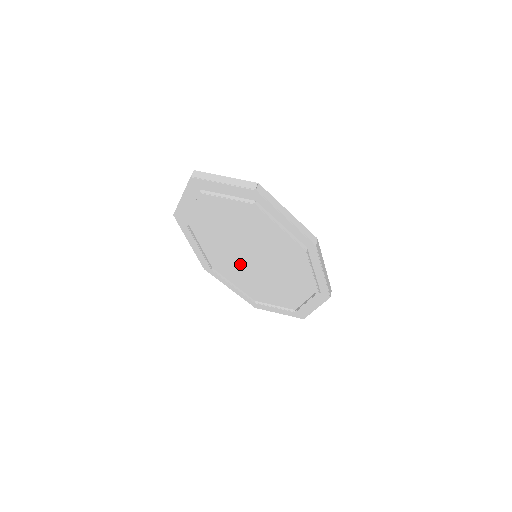
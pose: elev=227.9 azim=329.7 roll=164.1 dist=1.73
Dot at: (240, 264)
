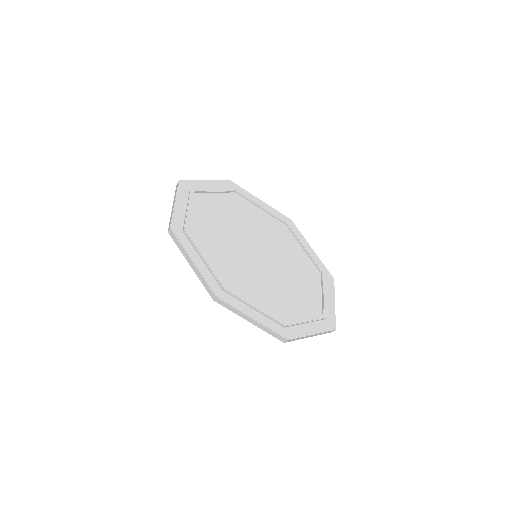
Dot at: (248, 268)
